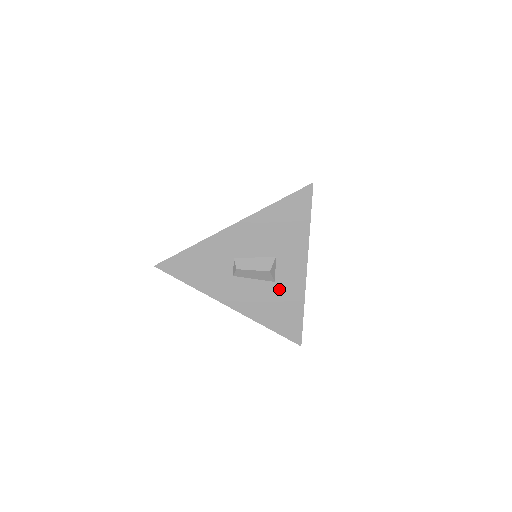
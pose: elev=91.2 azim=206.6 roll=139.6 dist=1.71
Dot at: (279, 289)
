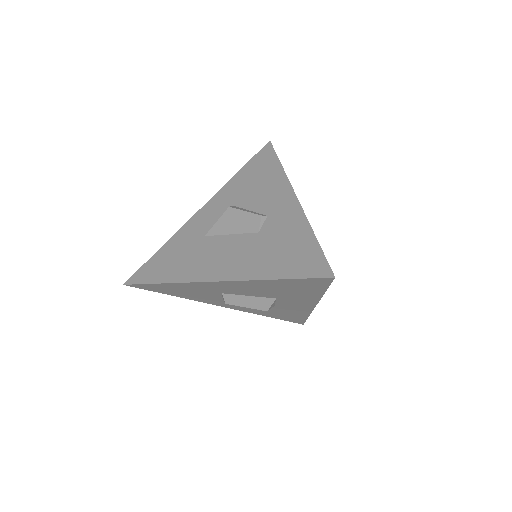
Dot at: (280, 308)
